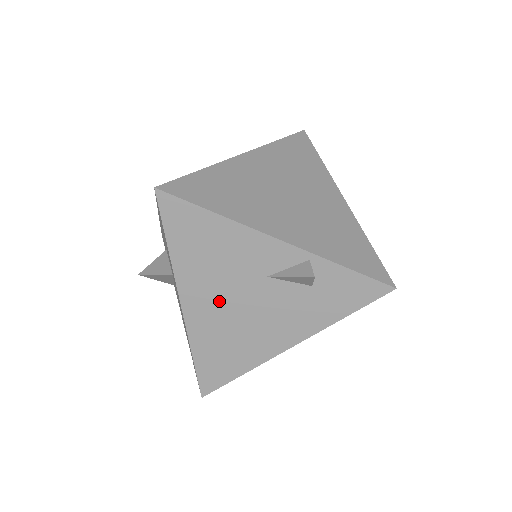
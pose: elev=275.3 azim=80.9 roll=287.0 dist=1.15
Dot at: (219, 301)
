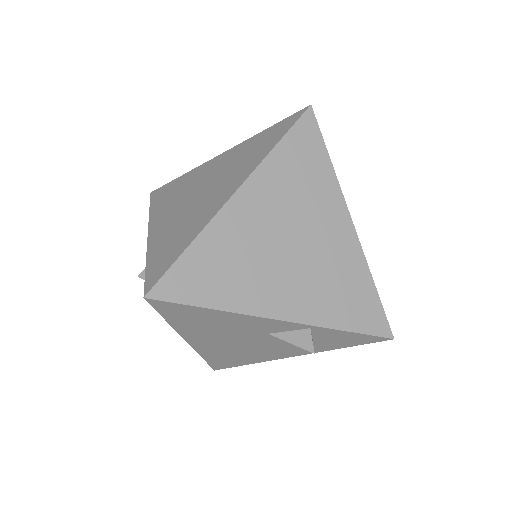
Dot at: (223, 341)
